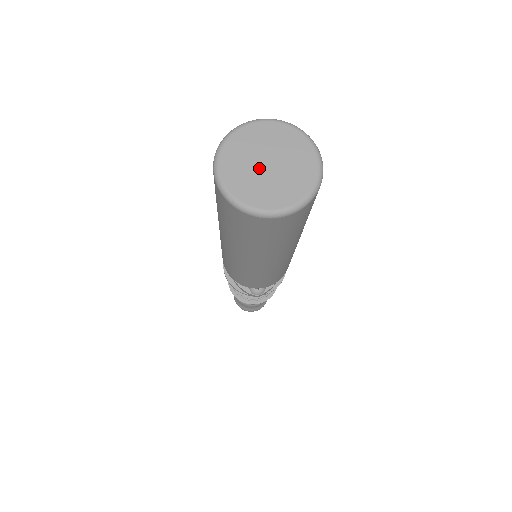
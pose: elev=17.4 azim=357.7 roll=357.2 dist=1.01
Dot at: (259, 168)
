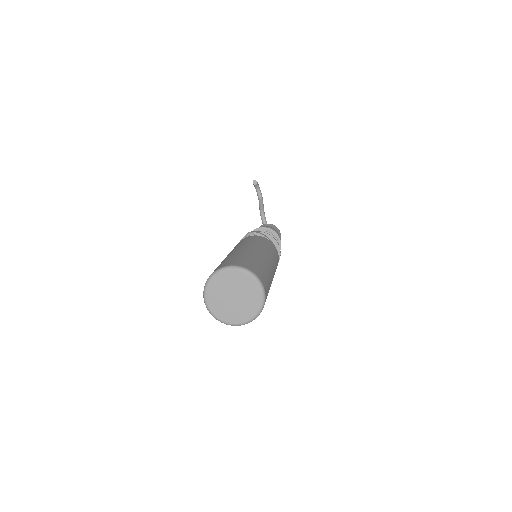
Dot at: (229, 301)
